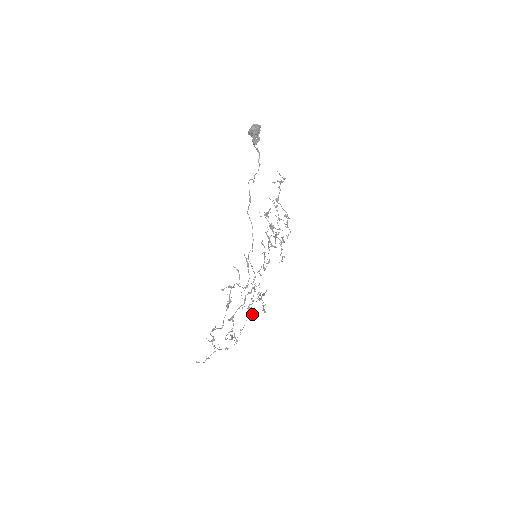
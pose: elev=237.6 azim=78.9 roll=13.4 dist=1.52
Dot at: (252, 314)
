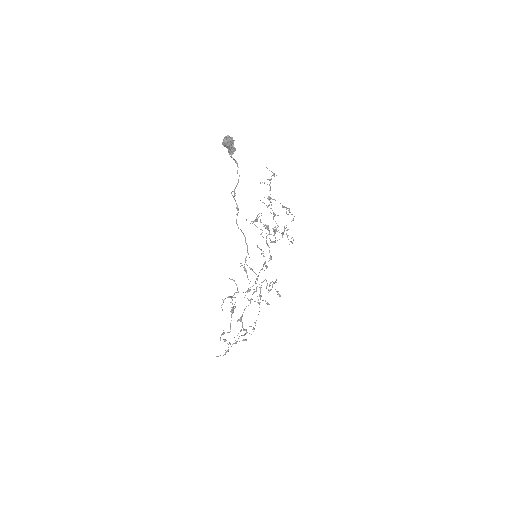
Dot at: occluded
